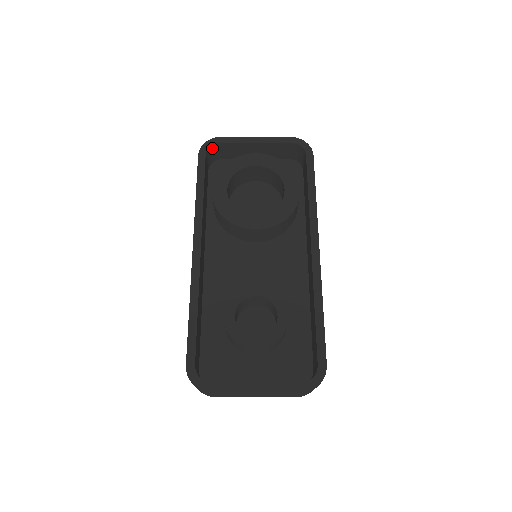
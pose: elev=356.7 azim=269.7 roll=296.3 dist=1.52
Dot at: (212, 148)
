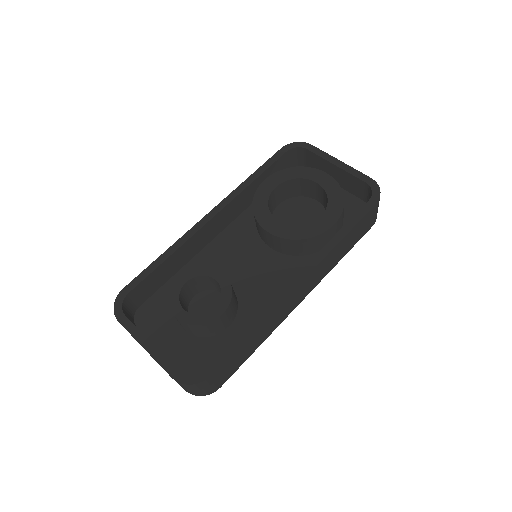
Dot at: (299, 150)
